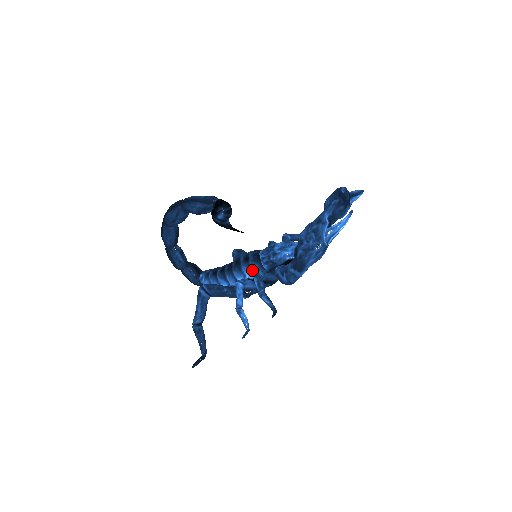
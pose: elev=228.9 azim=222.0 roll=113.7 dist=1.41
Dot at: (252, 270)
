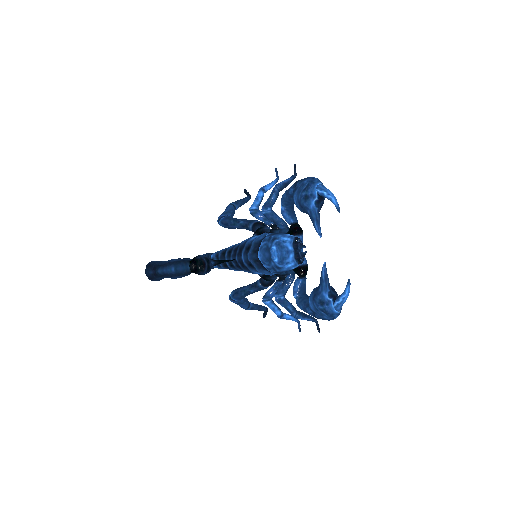
Dot at: occluded
